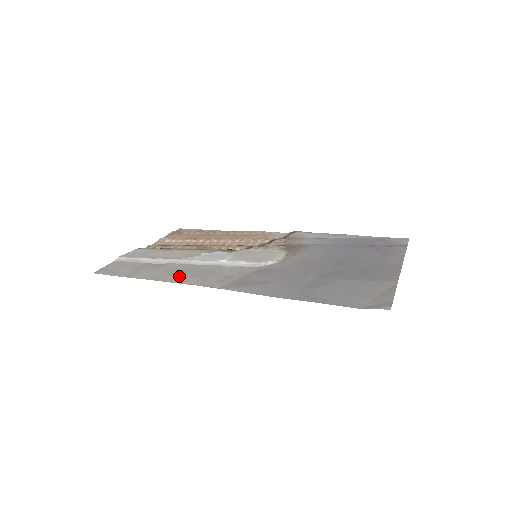
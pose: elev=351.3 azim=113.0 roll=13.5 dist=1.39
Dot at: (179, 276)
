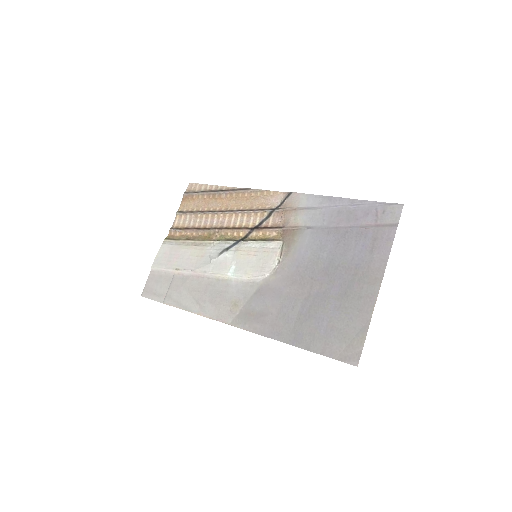
Dot at: (200, 302)
